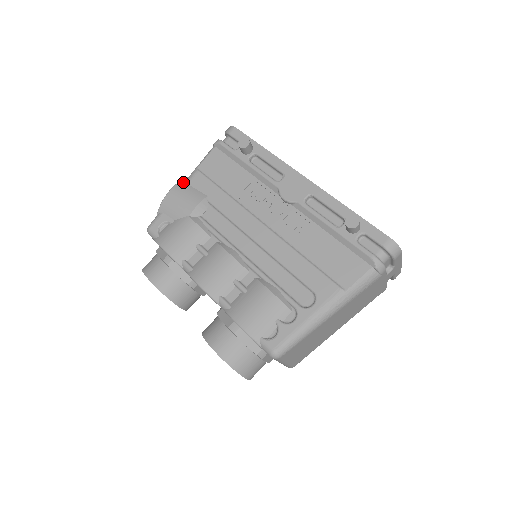
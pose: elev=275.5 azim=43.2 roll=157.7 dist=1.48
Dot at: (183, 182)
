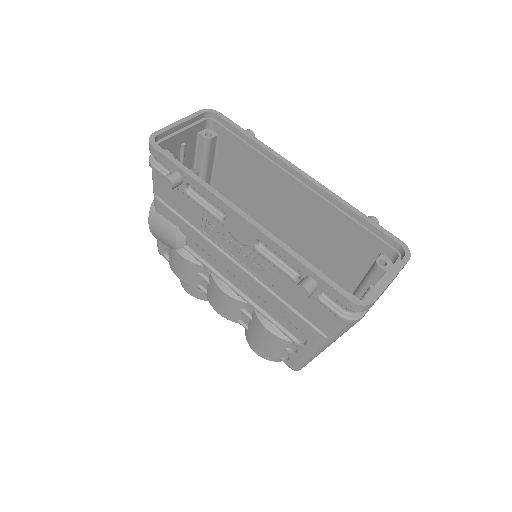
Dot at: (153, 211)
